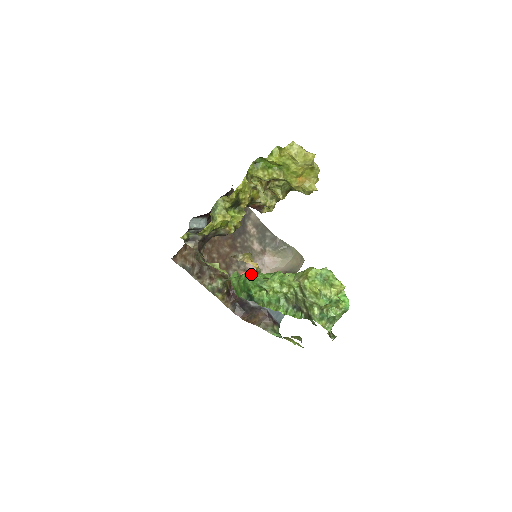
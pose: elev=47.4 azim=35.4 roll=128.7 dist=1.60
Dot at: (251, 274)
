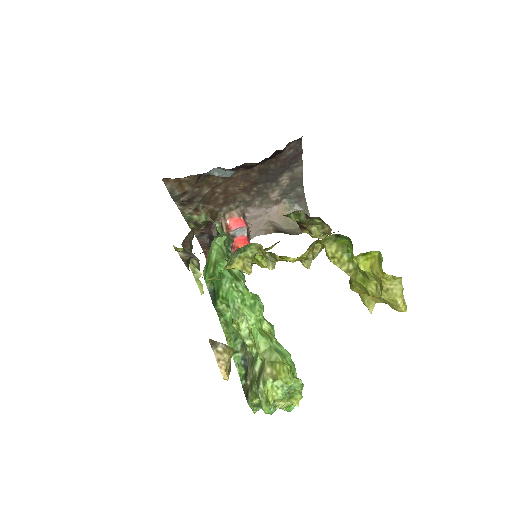
Dot at: (244, 224)
